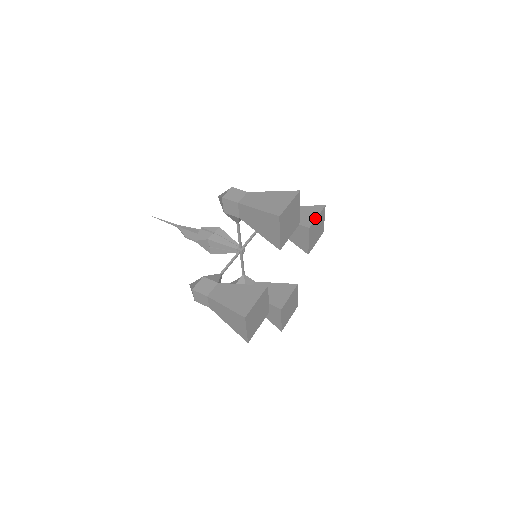
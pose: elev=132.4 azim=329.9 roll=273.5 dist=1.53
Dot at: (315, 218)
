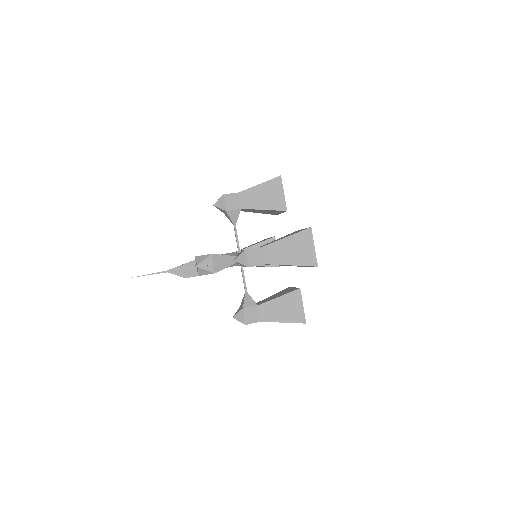
Dot at: (284, 197)
